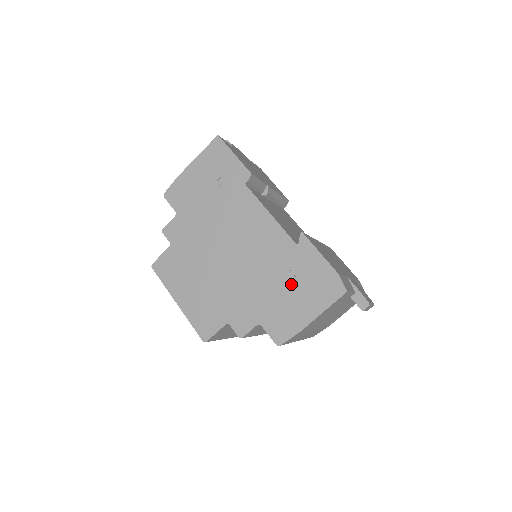
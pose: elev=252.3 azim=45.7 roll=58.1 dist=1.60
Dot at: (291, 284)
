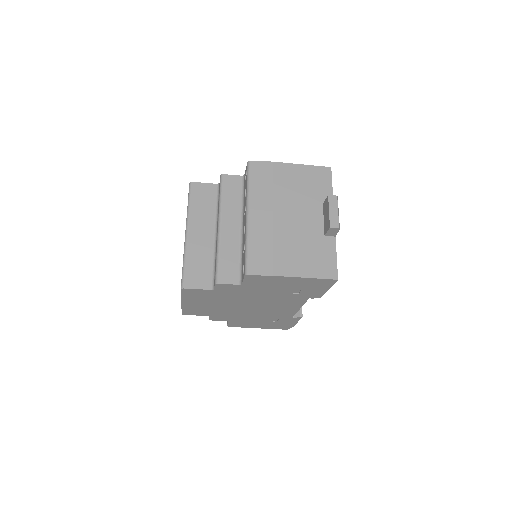
Dot at: (266, 322)
